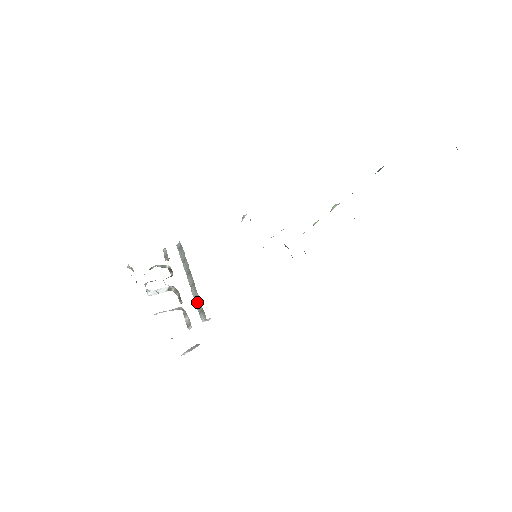
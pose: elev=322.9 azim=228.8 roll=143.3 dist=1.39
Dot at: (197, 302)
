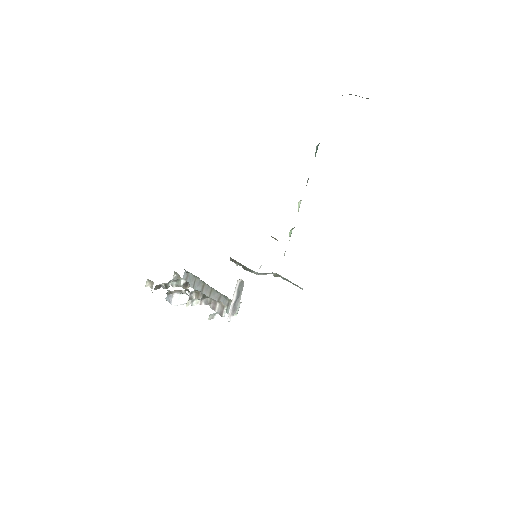
Dot at: occluded
